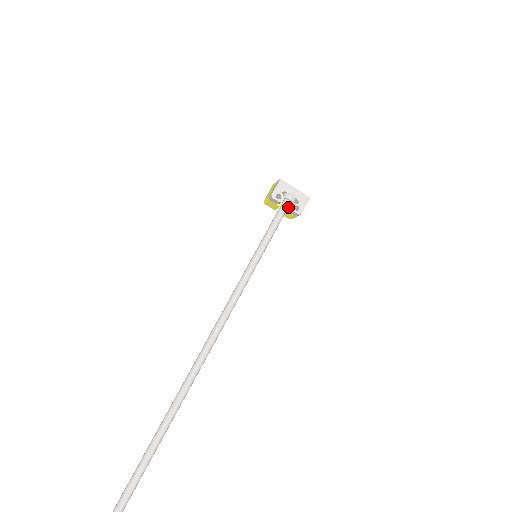
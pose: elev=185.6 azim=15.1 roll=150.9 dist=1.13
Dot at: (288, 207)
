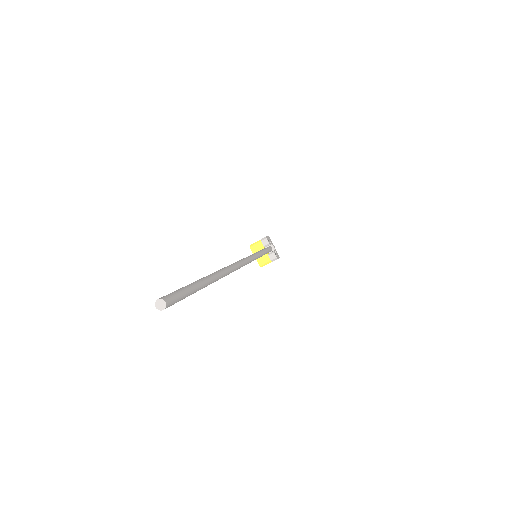
Dot at: (268, 253)
